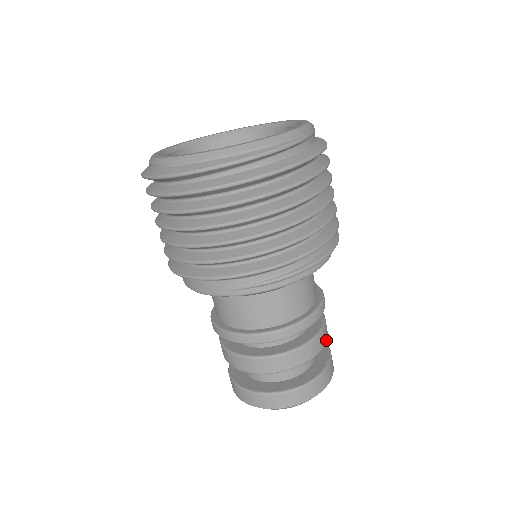
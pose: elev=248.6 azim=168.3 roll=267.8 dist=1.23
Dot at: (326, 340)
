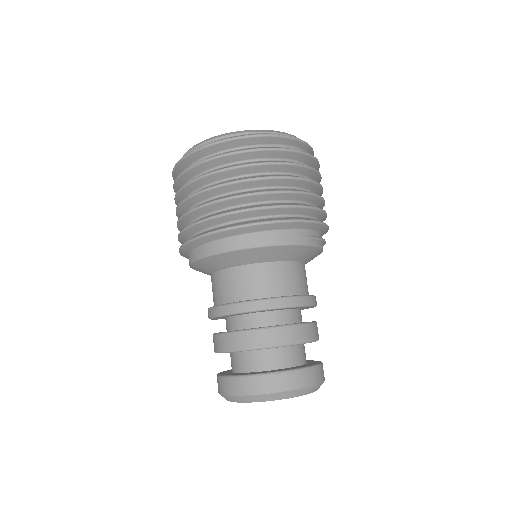
Dot at: occluded
